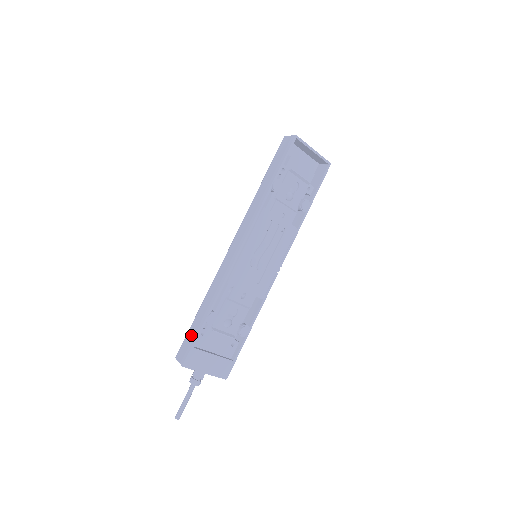
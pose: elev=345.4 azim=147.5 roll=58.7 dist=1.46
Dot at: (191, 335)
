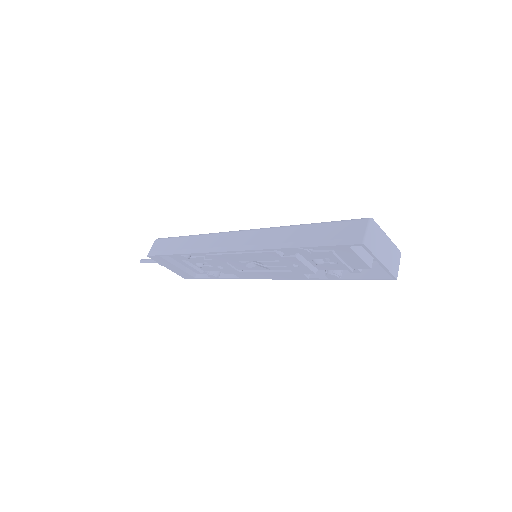
Dot at: (167, 246)
